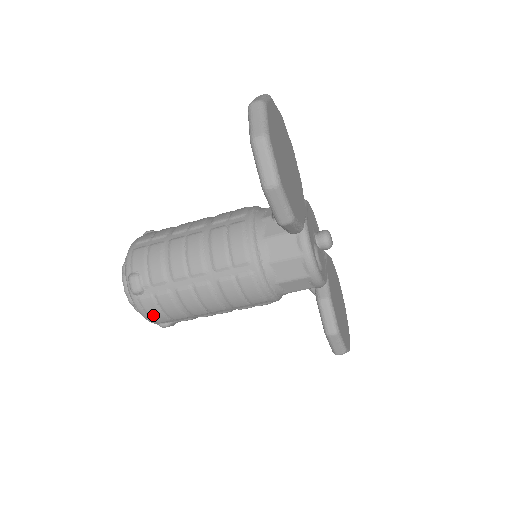
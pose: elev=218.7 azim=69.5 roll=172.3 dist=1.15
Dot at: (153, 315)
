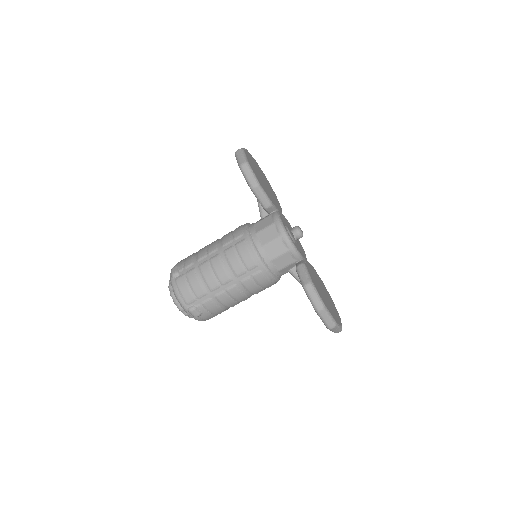
Dot at: (183, 292)
